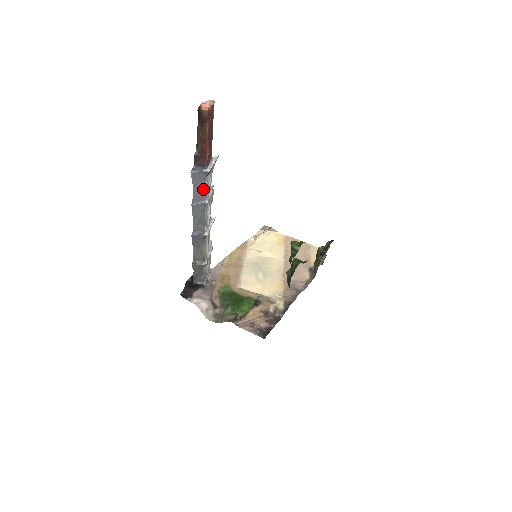
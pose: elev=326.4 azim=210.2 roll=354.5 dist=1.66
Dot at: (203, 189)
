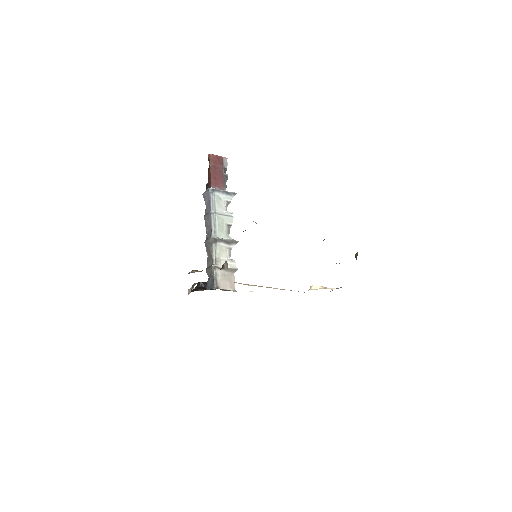
Dot at: (210, 203)
